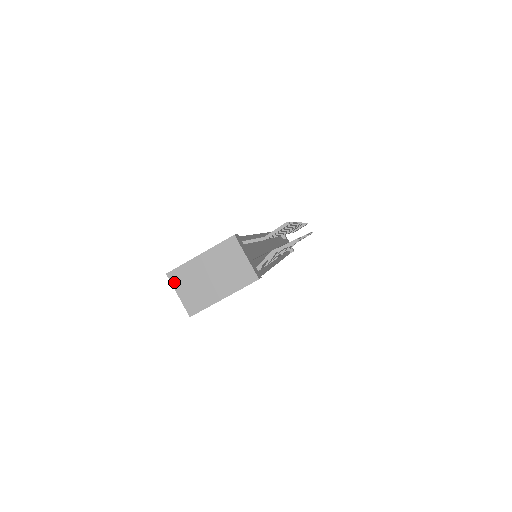
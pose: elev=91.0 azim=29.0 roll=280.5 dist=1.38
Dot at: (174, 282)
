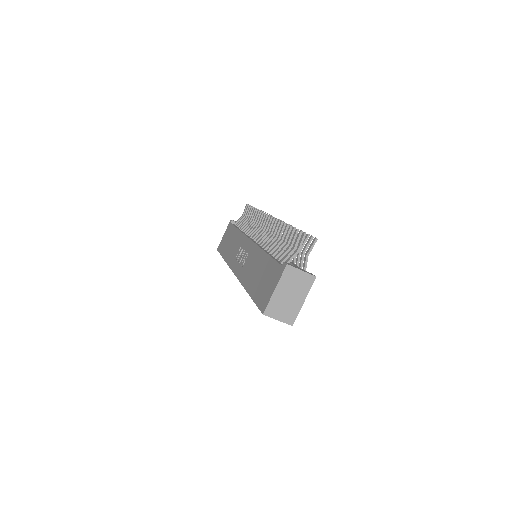
Dot at: (271, 315)
